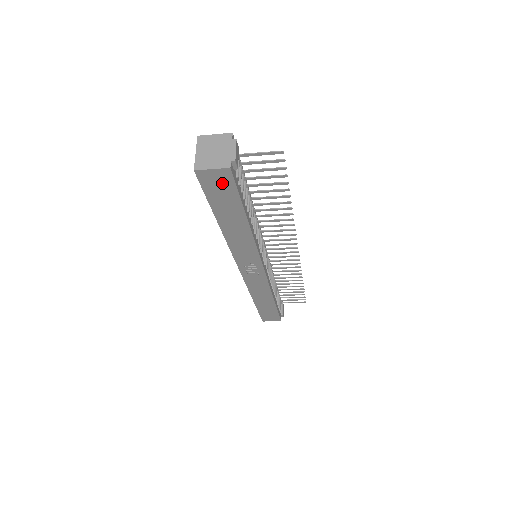
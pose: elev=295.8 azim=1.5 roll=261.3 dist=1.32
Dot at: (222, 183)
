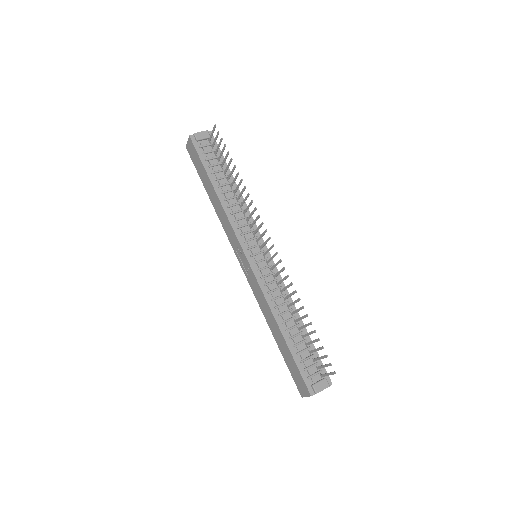
Dot at: (193, 151)
